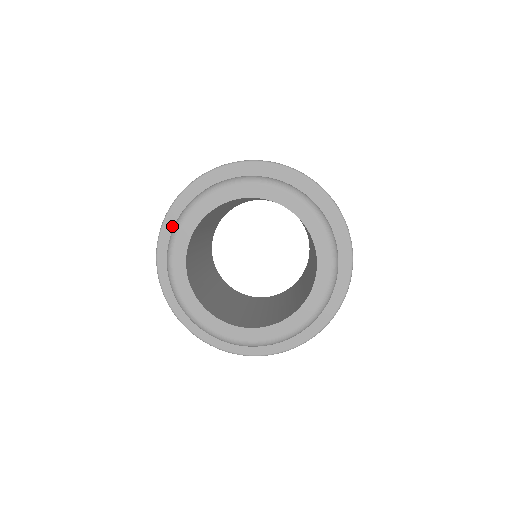
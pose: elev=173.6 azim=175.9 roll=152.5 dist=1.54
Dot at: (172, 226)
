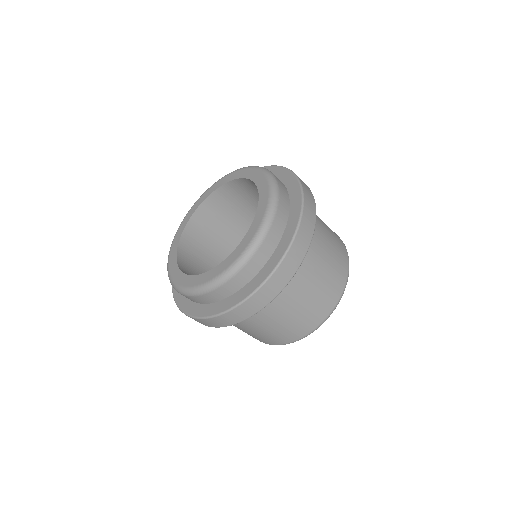
Dot at: occluded
